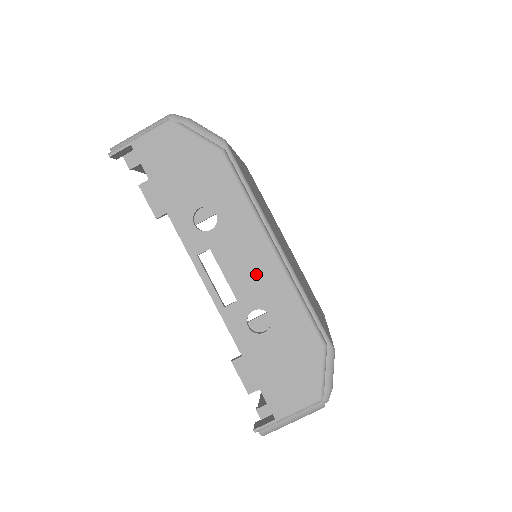
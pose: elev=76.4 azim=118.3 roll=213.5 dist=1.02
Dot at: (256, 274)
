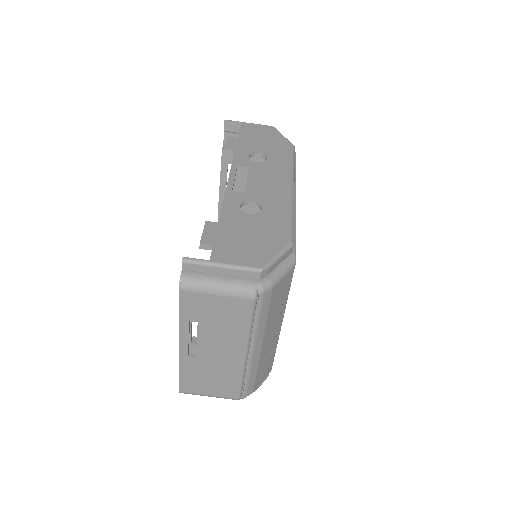
Dot at: (270, 189)
